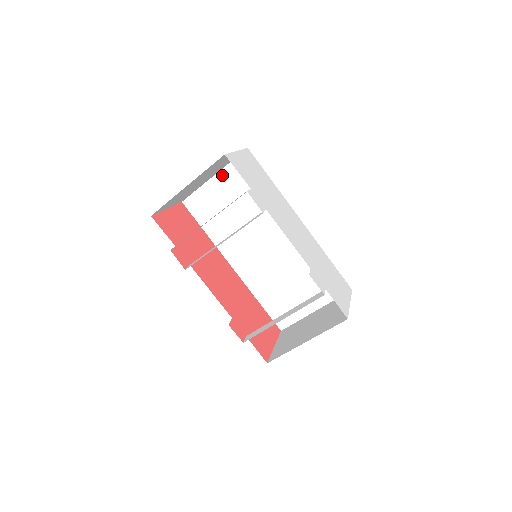
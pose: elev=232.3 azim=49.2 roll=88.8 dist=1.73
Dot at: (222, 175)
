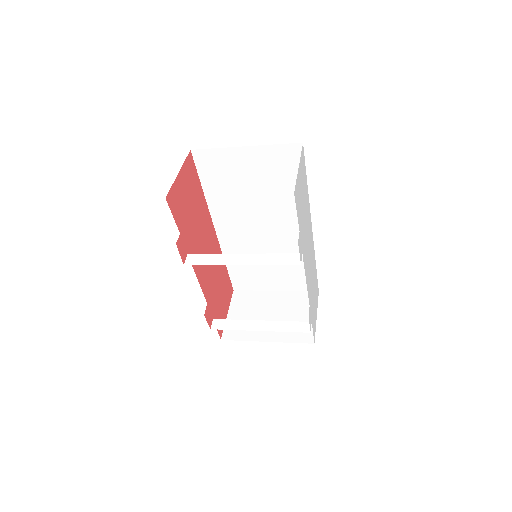
Dot at: (256, 151)
